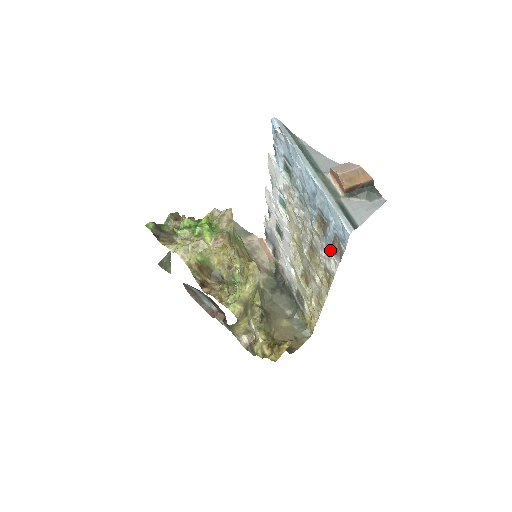
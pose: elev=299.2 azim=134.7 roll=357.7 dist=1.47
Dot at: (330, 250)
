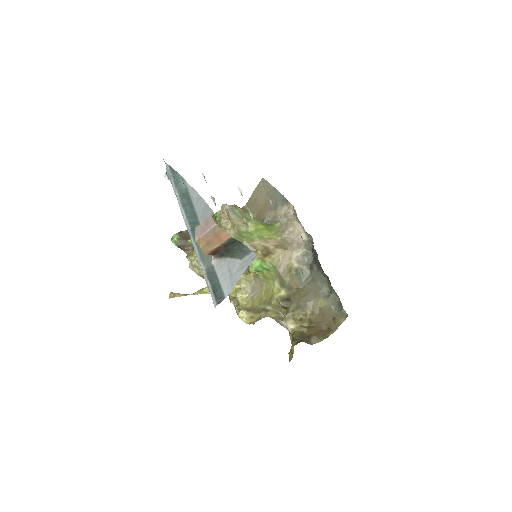
Dot at: (249, 294)
